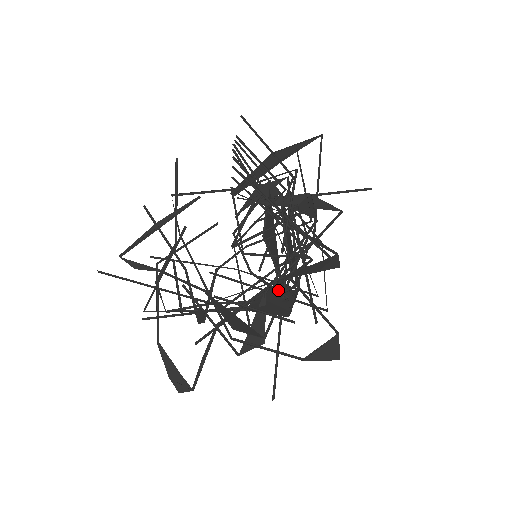
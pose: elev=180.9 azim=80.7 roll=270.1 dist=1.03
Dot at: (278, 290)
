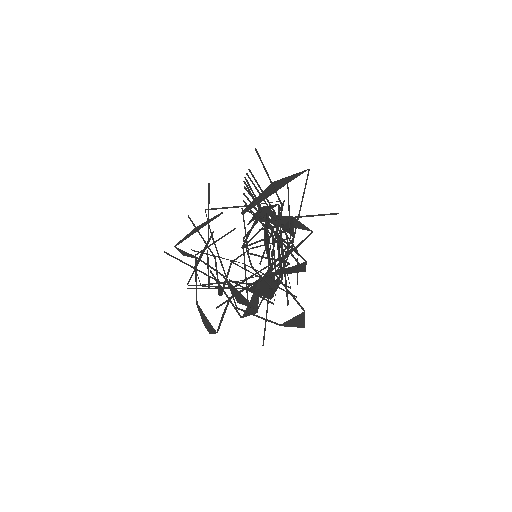
Dot at: occluded
